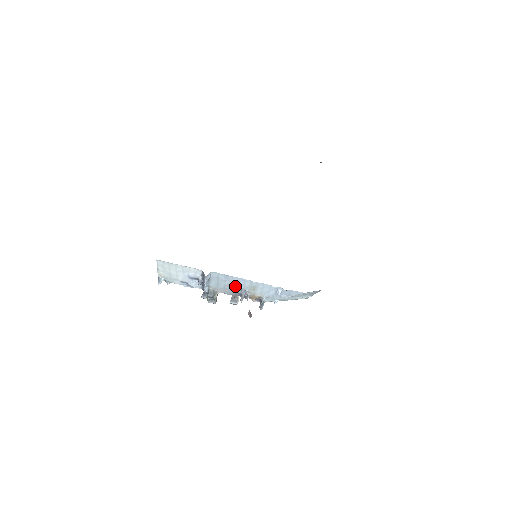
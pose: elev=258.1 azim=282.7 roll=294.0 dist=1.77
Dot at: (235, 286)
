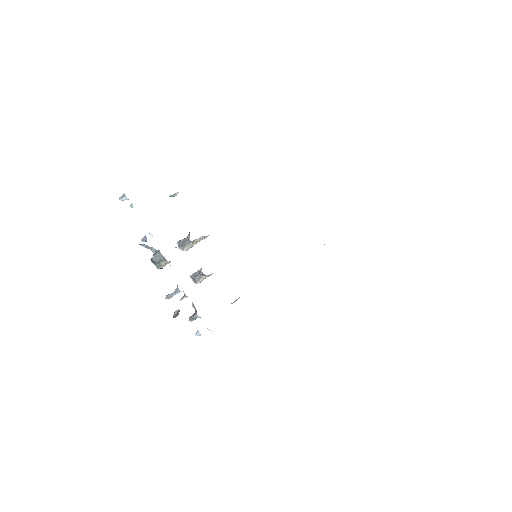
Dot at: occluded
